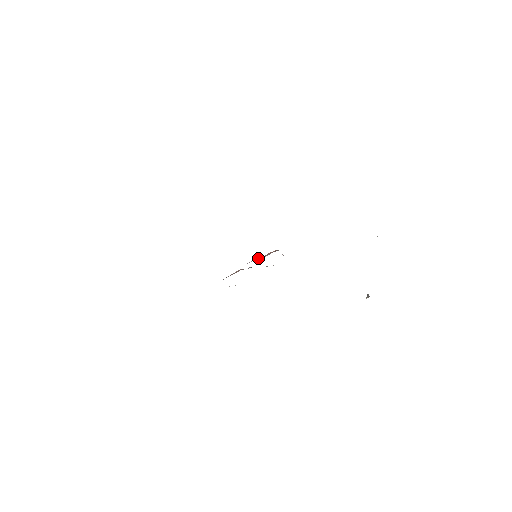
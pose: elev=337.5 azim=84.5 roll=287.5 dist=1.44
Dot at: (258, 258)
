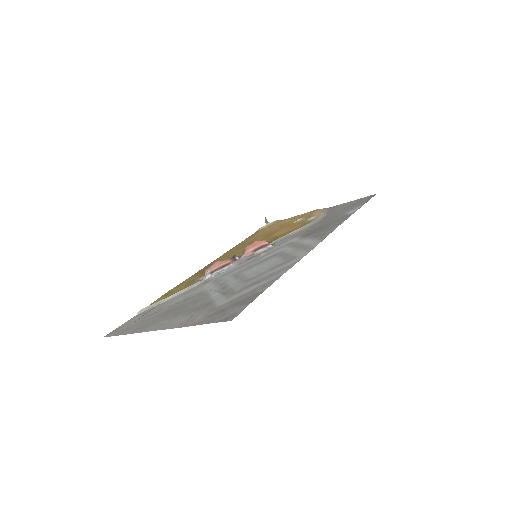
Dot at: (255, 256)
